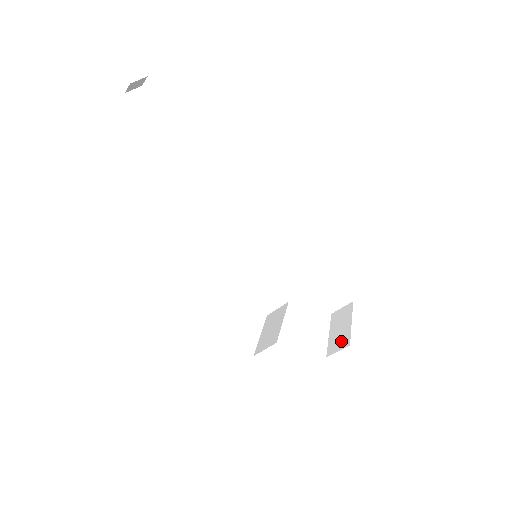
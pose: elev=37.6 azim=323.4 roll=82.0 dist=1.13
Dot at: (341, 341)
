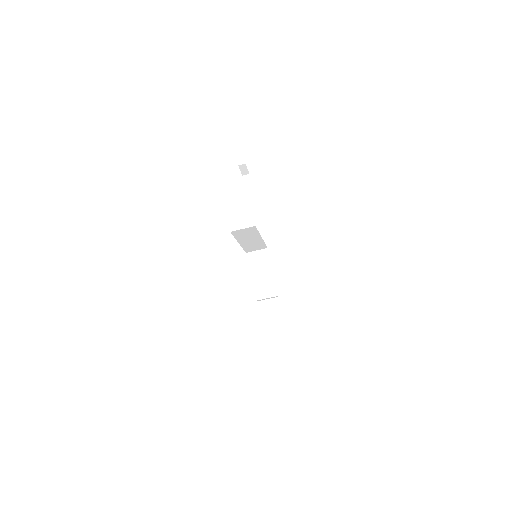
Dot at: occluded
